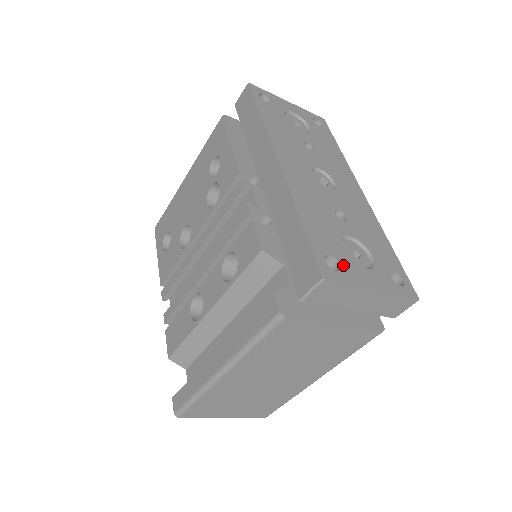
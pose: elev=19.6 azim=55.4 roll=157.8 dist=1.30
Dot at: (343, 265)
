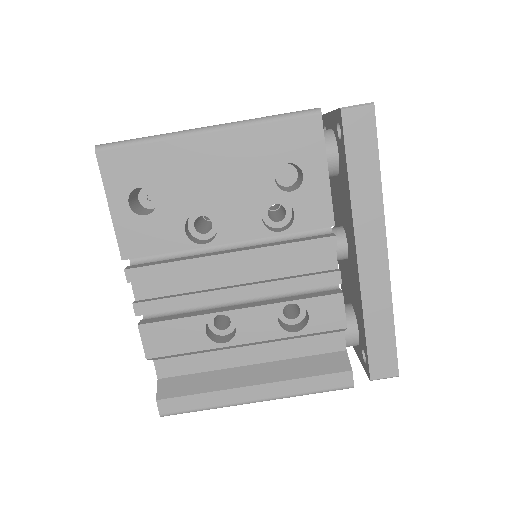
Dot at: occluded
